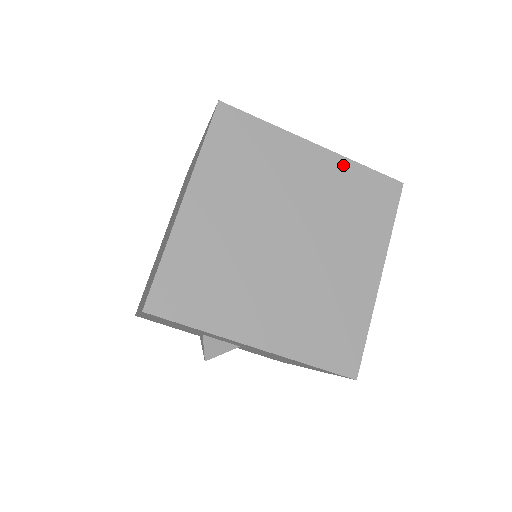
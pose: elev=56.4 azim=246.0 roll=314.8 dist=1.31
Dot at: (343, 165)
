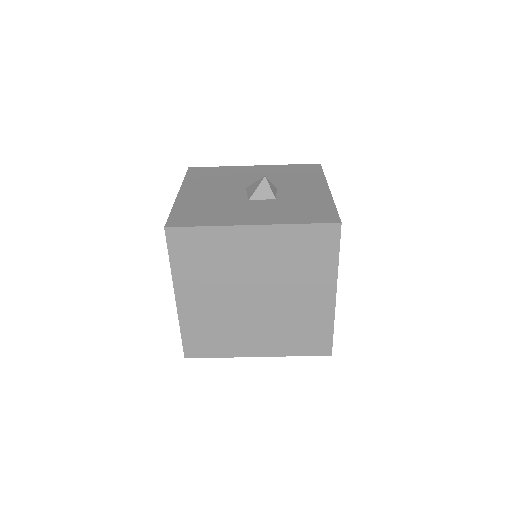
Dot at: (281, 231)
